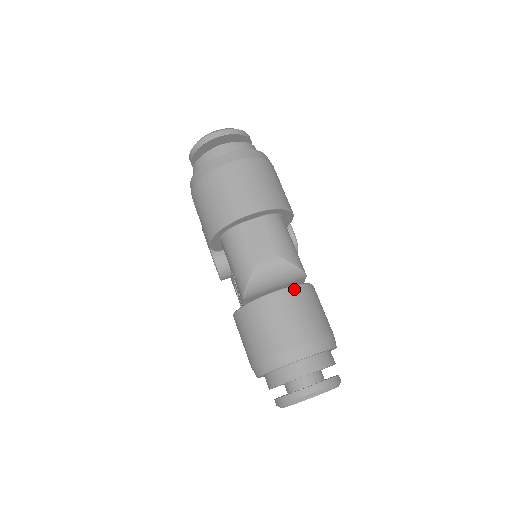
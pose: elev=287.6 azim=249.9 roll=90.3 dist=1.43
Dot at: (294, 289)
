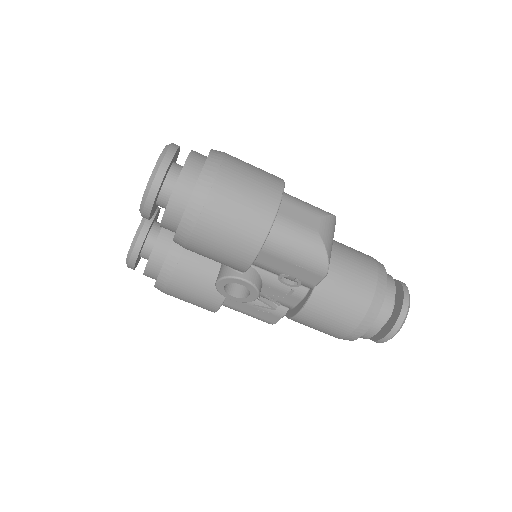
Dot at: occluded
